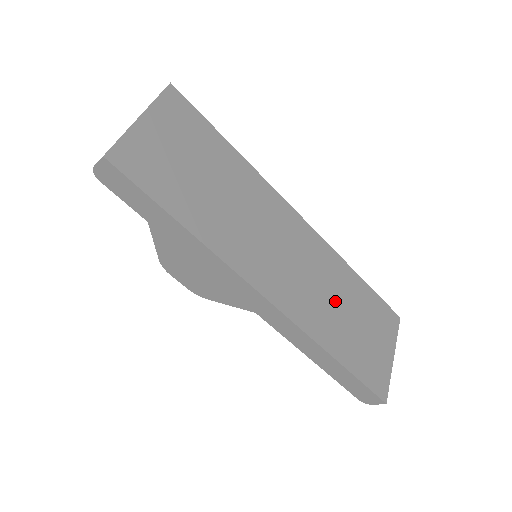
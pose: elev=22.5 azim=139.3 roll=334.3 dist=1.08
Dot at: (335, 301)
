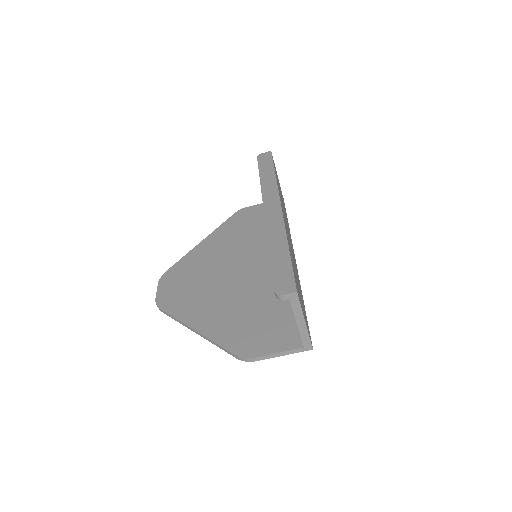
Dot at: occluded
